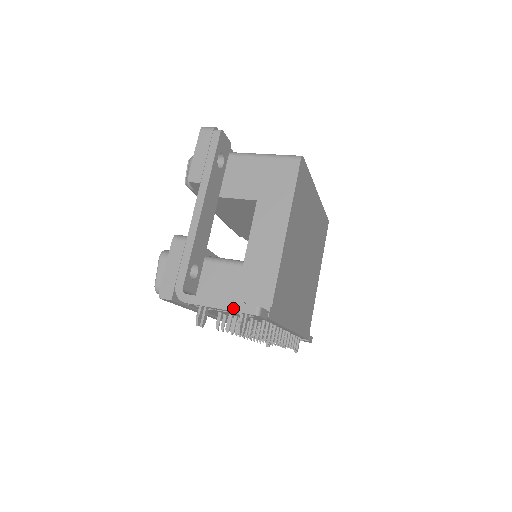
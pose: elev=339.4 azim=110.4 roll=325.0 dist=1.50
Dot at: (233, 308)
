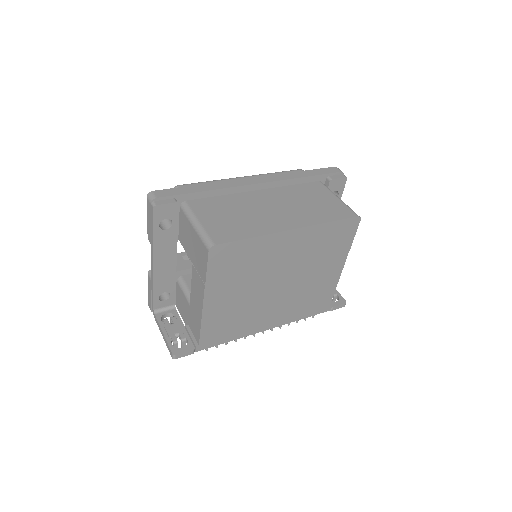
Dot at: (166, 344)
